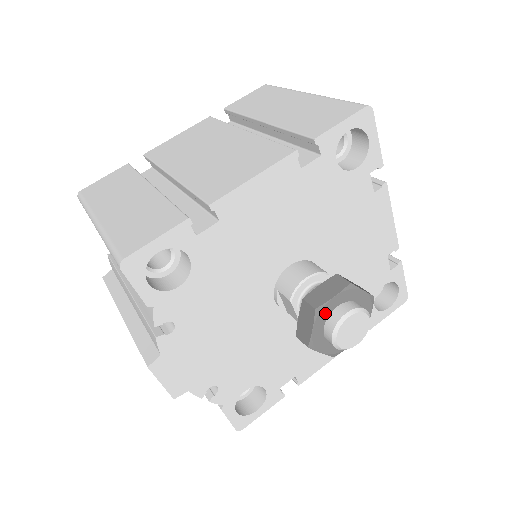
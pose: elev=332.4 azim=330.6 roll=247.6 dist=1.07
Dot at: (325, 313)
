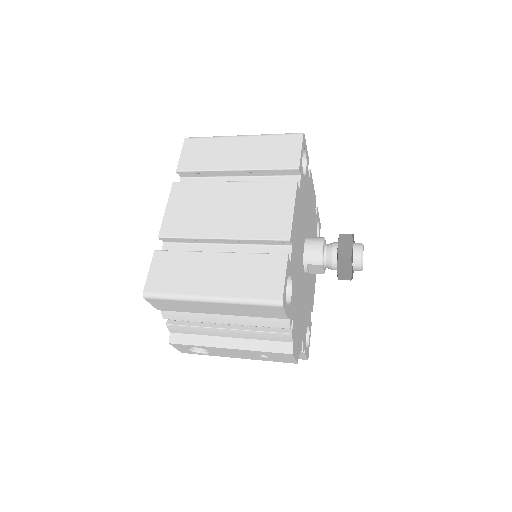
Dot at: (352, 257)
